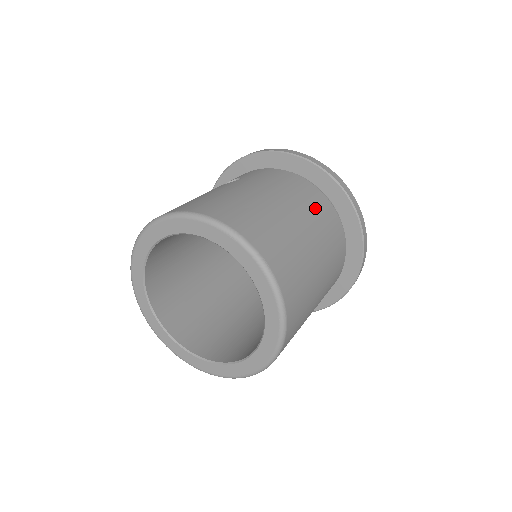
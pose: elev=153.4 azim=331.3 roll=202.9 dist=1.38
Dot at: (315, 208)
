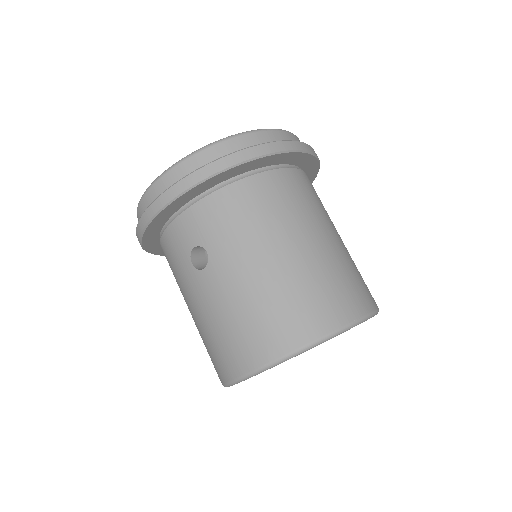
Dot at: (289, 202)
